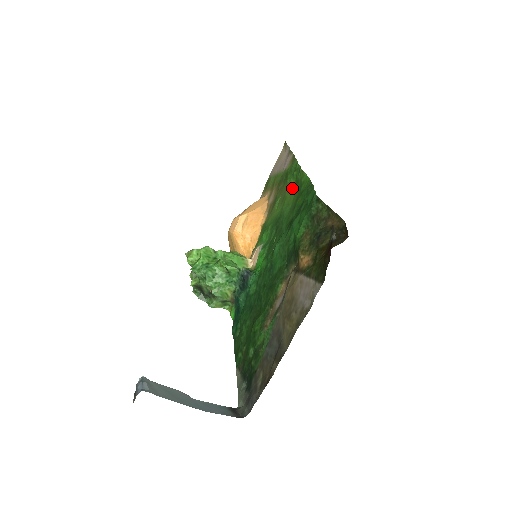
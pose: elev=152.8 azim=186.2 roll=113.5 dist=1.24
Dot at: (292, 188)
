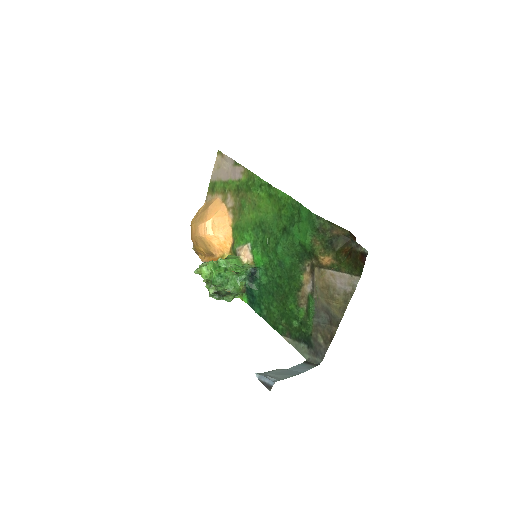
Dot at: (264, 199)
